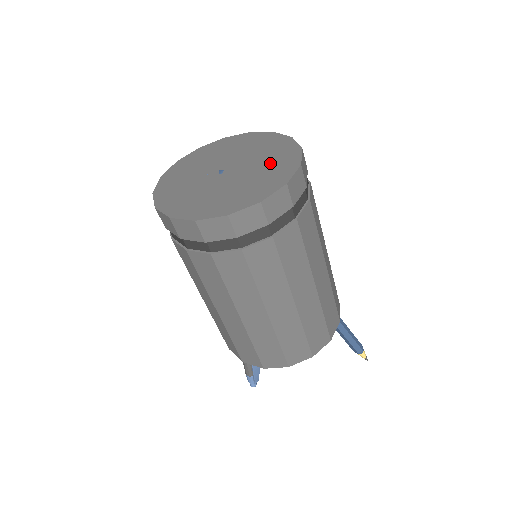
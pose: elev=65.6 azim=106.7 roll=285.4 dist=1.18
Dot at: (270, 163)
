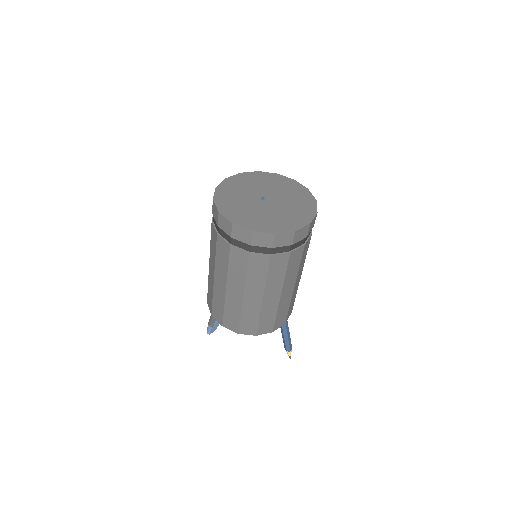
Dot at: (294, 211)
